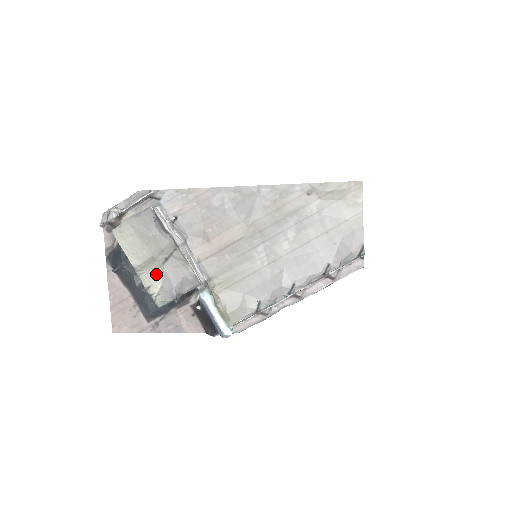
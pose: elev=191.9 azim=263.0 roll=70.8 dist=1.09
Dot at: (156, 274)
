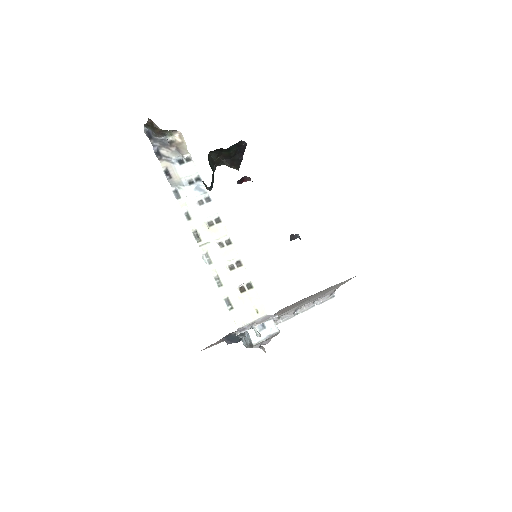
Dot at: occluded
